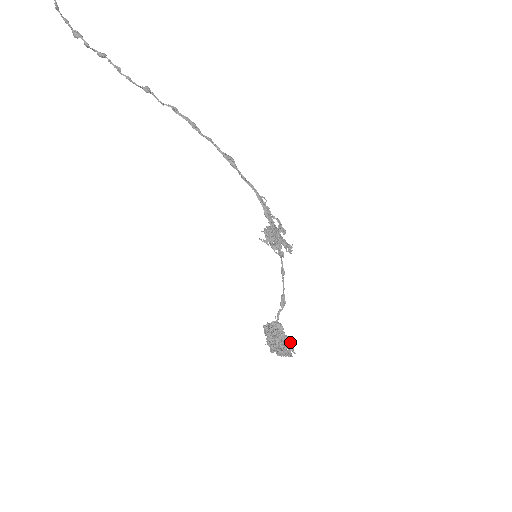
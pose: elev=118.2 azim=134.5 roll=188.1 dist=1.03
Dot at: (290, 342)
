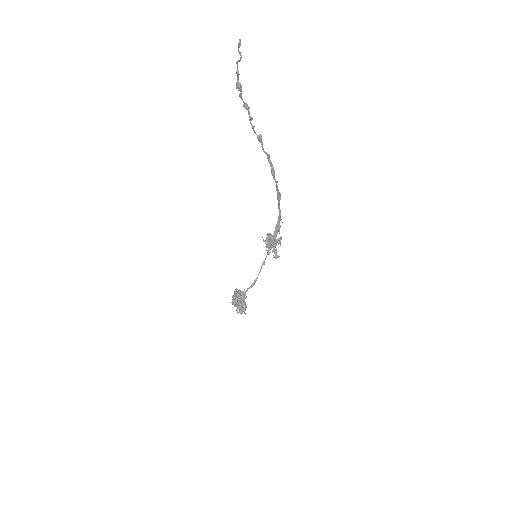
Dot at: (246, 307)
